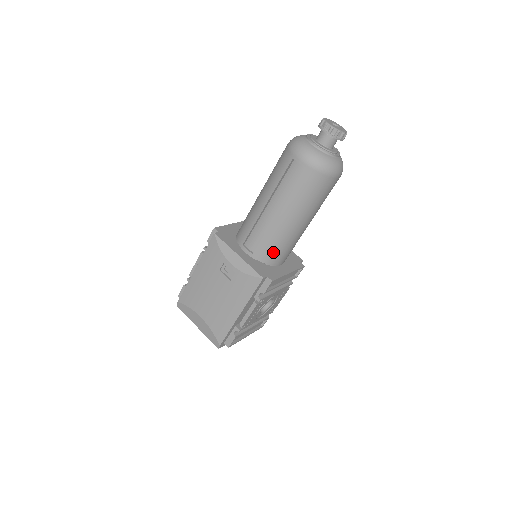
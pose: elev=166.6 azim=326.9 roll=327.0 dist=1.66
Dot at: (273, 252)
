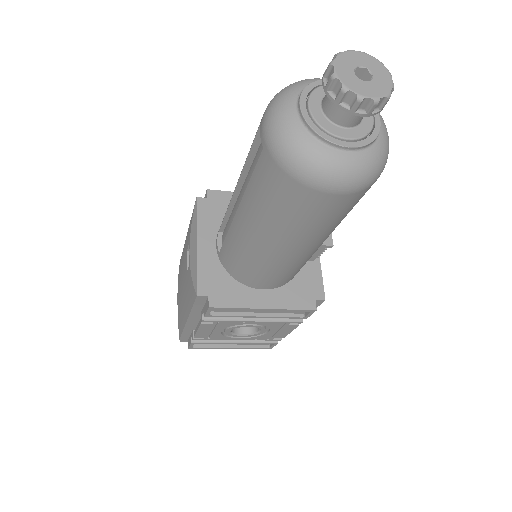
Dot at: (238, 266)
